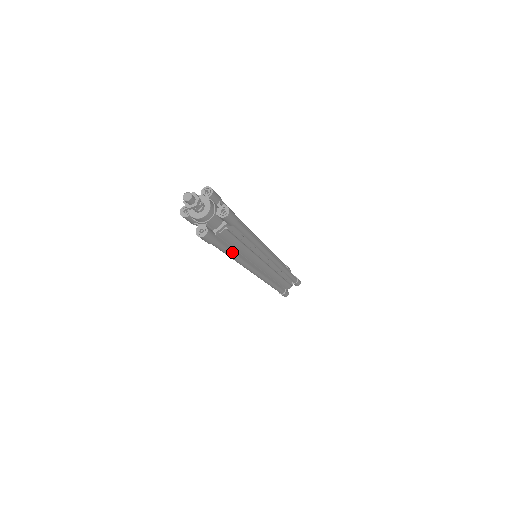
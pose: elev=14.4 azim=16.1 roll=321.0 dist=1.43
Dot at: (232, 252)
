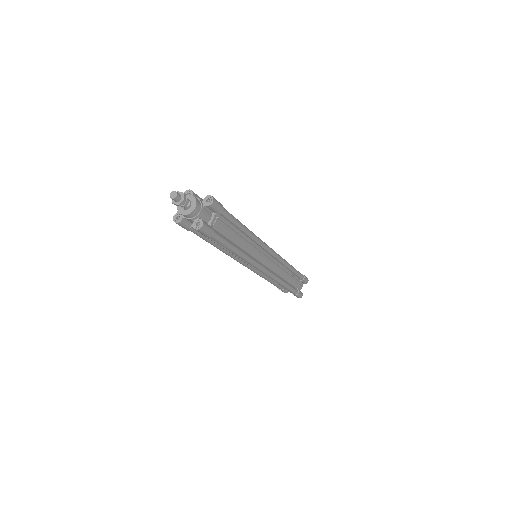
Dot at: (232, 245)
